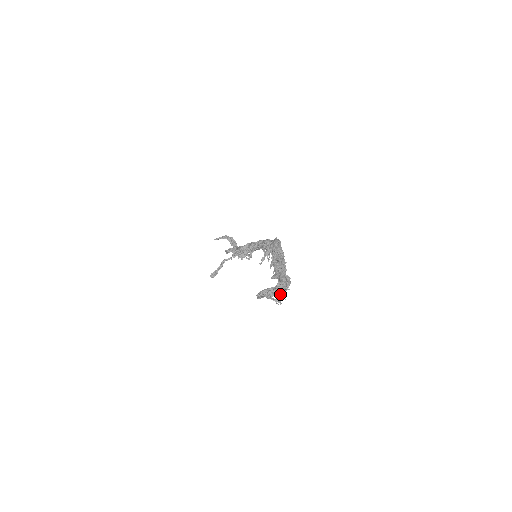
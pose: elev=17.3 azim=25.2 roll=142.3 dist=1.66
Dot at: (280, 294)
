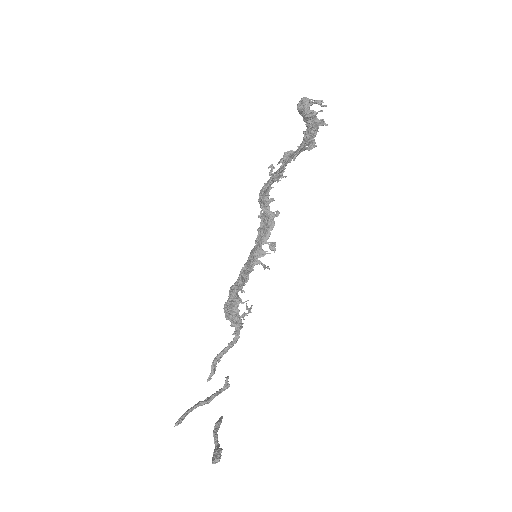
Dot at: (315, 116)
